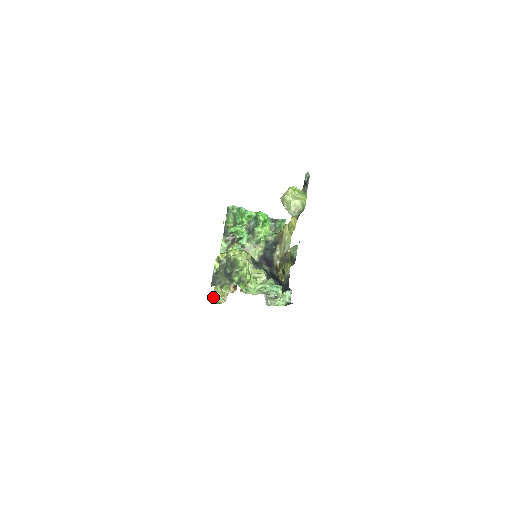
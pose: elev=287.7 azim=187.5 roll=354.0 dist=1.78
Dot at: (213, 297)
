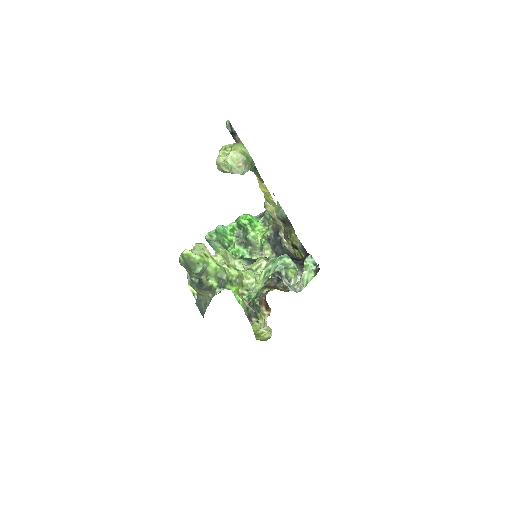
Dot at: (256, 337)
